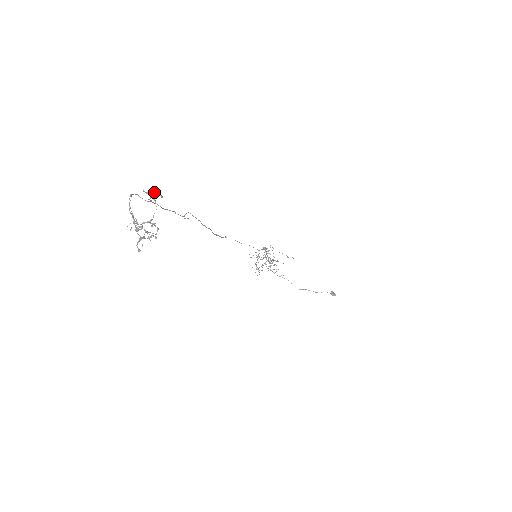
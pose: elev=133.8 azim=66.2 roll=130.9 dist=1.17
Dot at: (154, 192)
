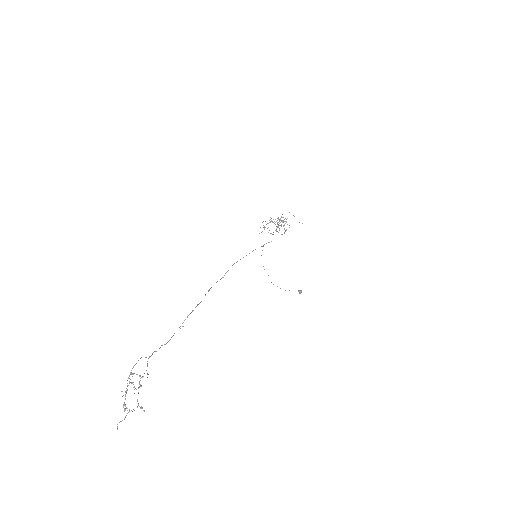
Dot at: occluded
